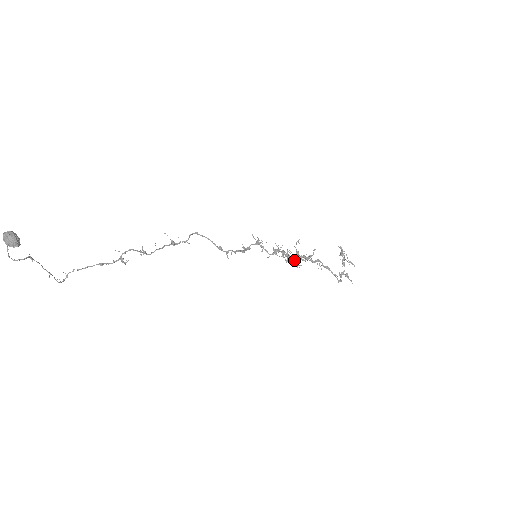
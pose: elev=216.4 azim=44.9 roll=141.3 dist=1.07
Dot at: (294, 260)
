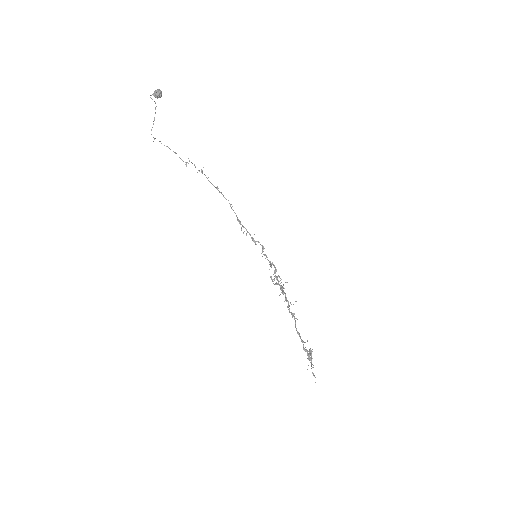
Dot at: occluded
